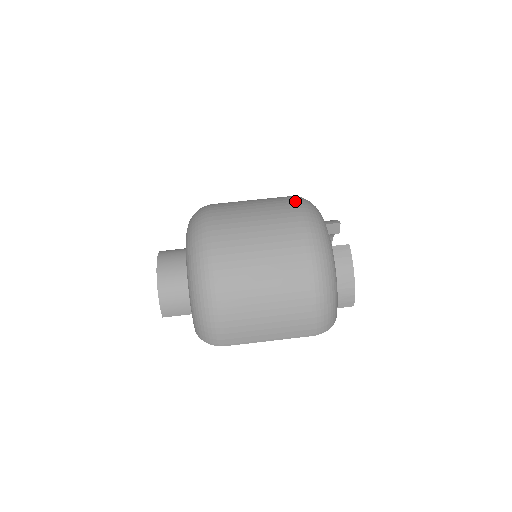
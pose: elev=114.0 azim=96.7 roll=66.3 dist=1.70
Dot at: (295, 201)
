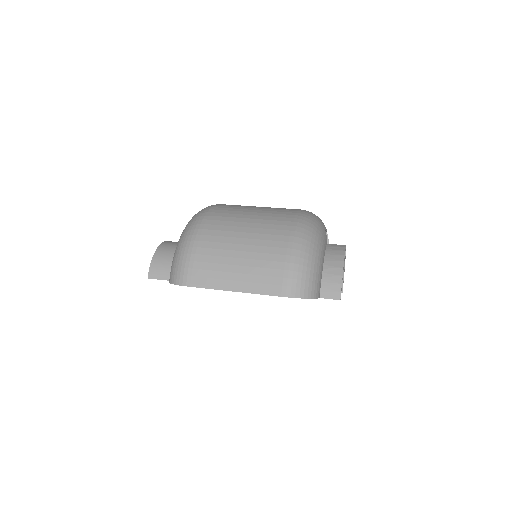
Dot at: occluded
